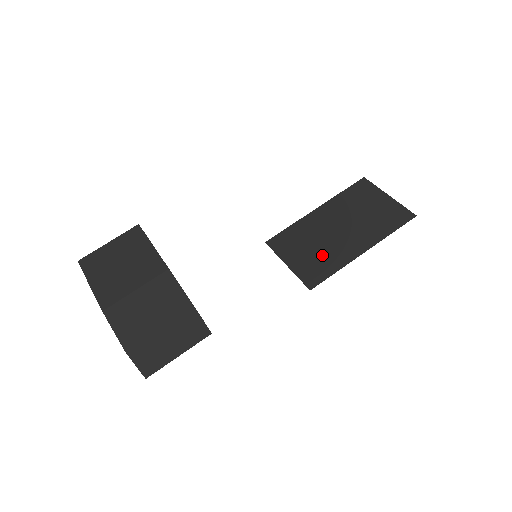
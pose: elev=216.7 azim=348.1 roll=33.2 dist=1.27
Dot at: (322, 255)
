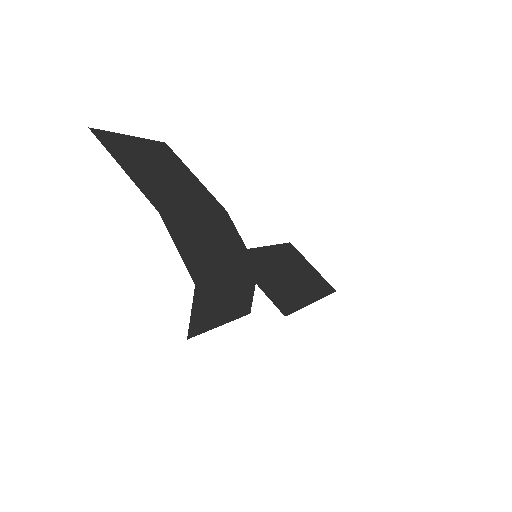
Dot at: (283, 289)
